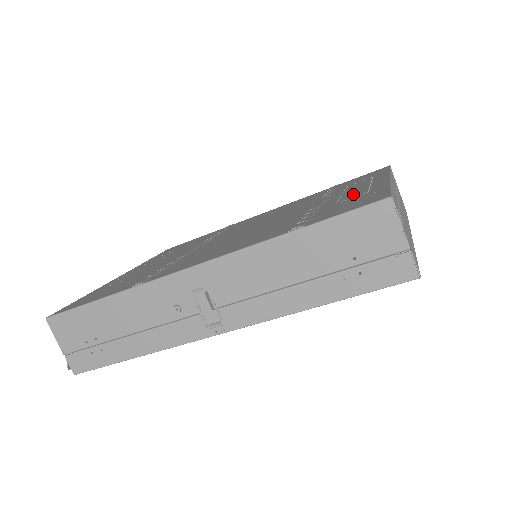
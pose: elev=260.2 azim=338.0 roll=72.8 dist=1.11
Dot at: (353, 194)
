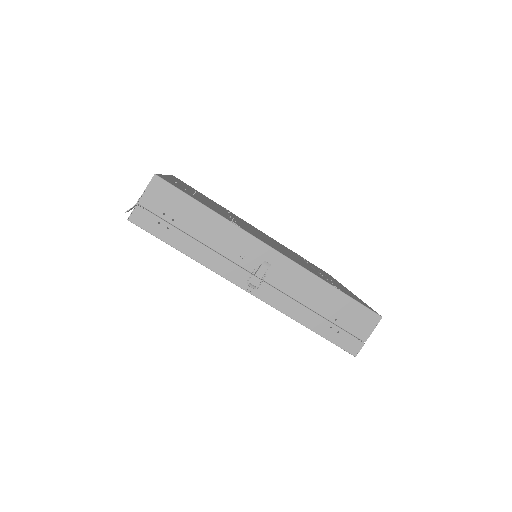
Dot at: occluded
